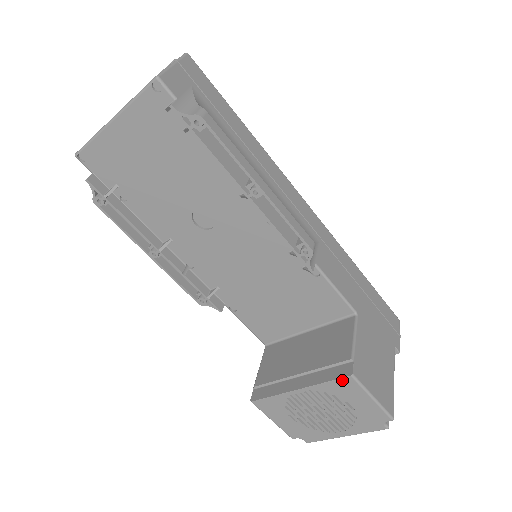
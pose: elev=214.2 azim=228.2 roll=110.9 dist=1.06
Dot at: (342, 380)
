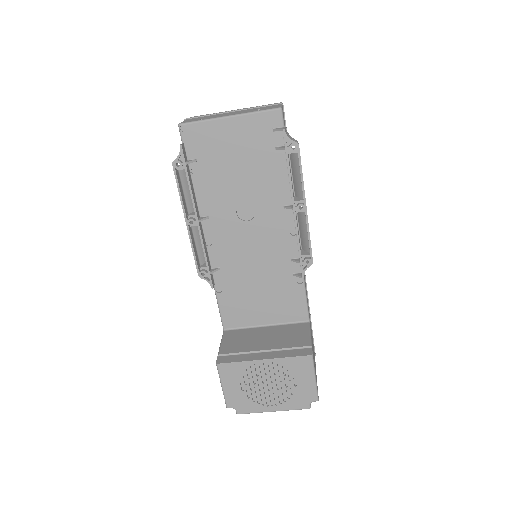
Dot at: (303, 358)
